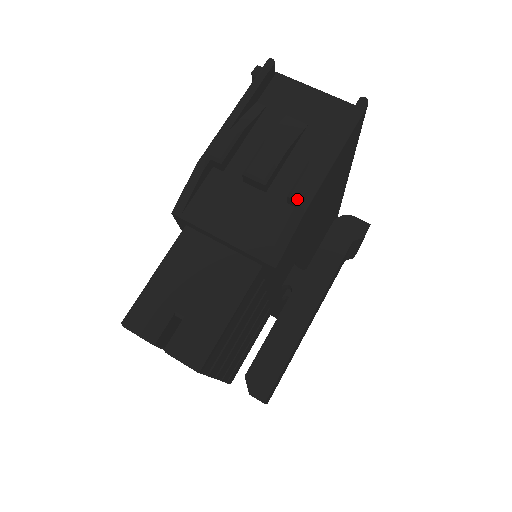
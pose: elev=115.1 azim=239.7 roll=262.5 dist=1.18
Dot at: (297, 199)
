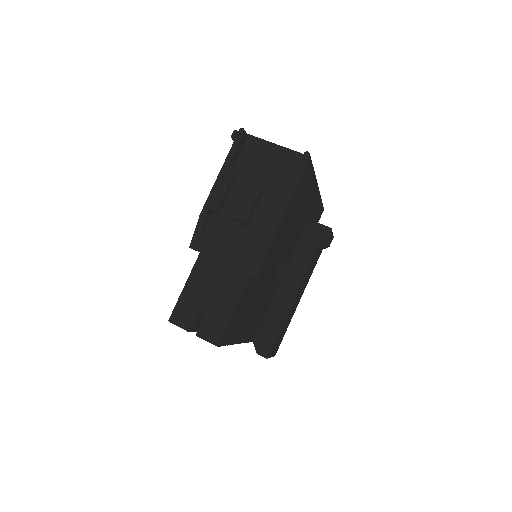
Dot at: (266, 232)
